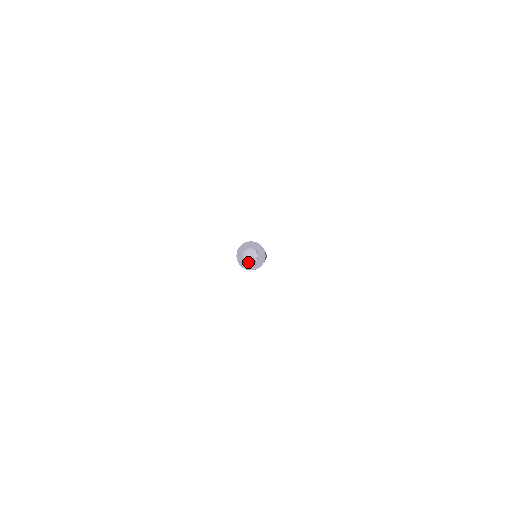
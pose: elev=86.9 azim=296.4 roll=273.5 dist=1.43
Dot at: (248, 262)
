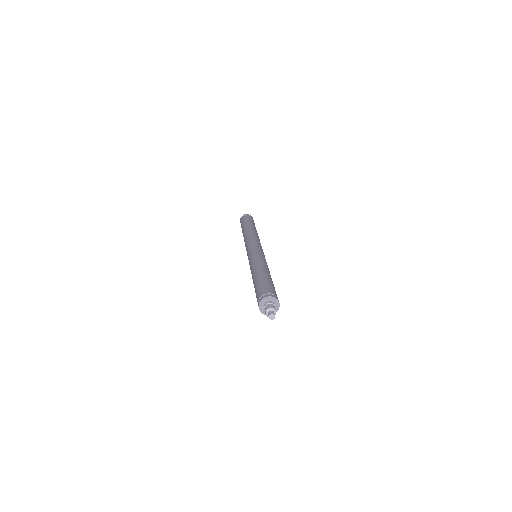
Dot at: occluded
